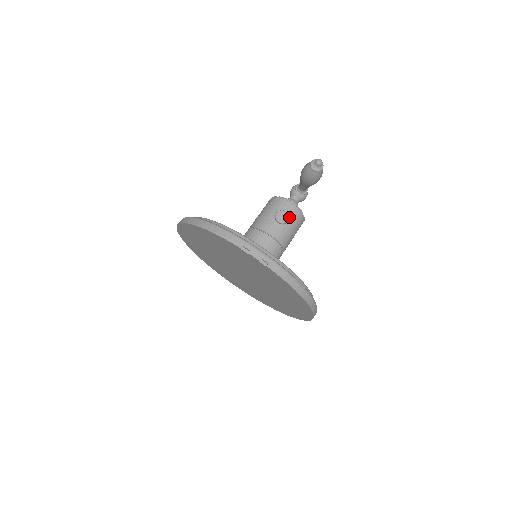
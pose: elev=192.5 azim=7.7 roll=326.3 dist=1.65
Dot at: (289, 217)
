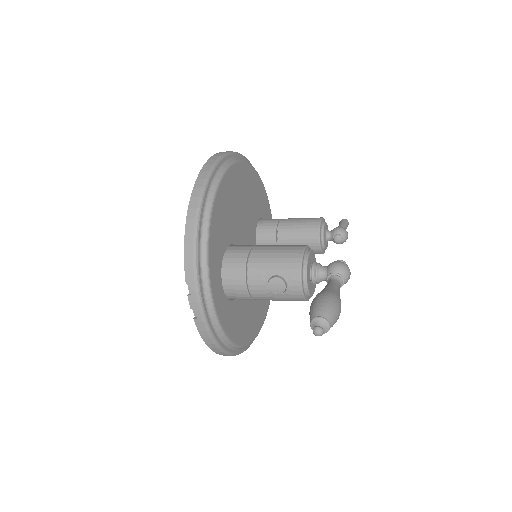
Dot at: (284, 292)
